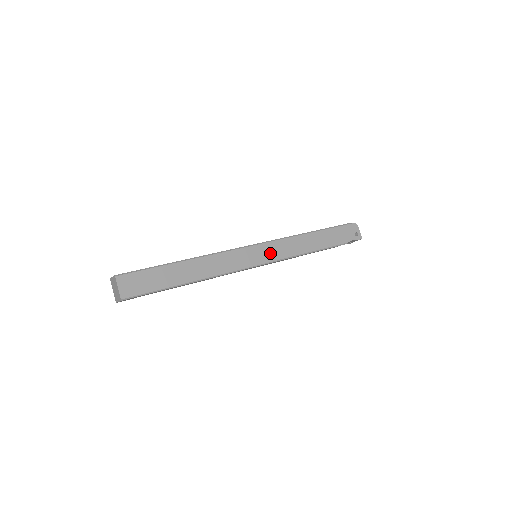
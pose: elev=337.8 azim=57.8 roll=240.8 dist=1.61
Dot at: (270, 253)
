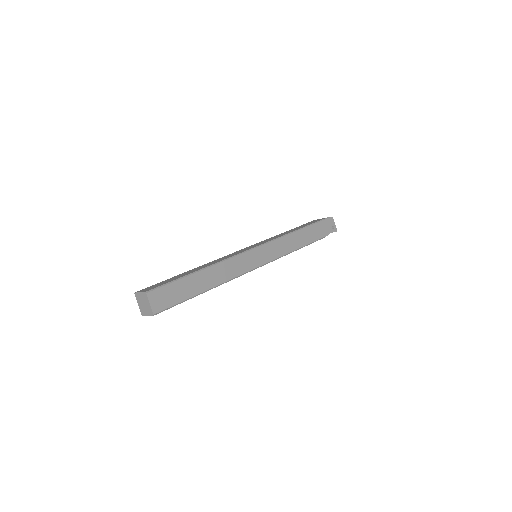
Dot at: (270, 253)
